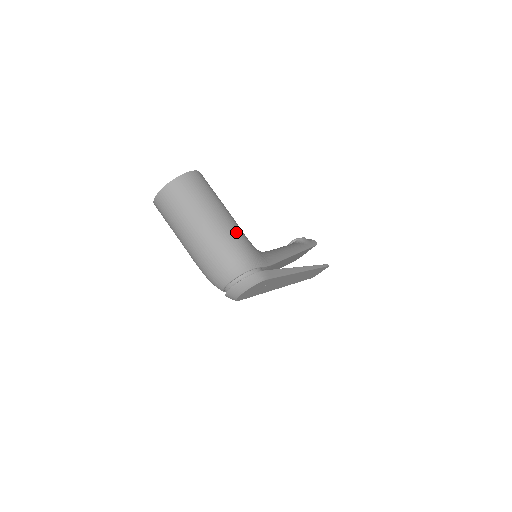
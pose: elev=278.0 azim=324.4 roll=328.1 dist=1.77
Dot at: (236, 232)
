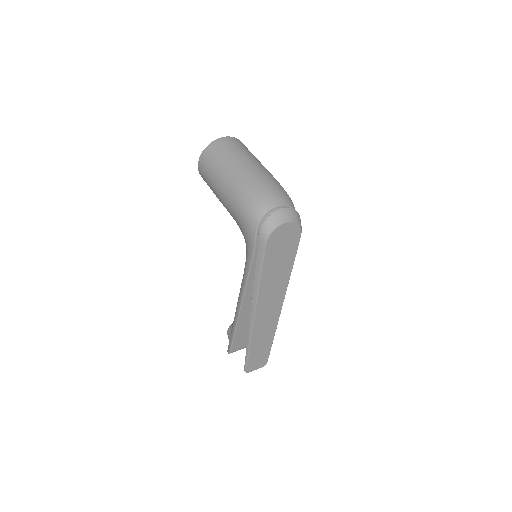
Dot at: occluded
